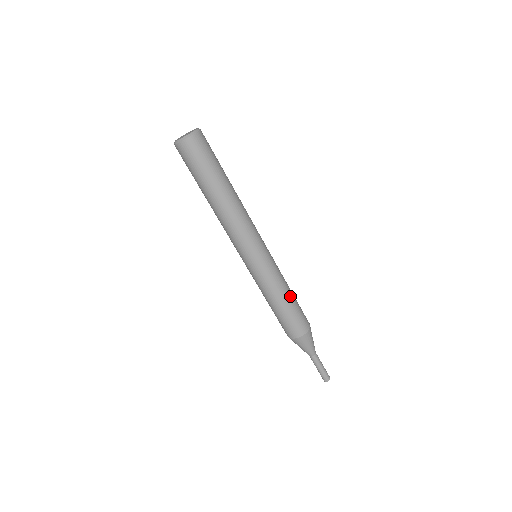
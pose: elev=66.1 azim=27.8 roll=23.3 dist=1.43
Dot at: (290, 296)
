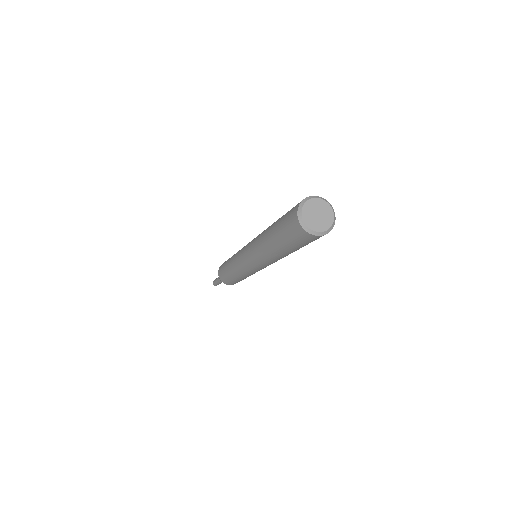
Dot at: occluded
